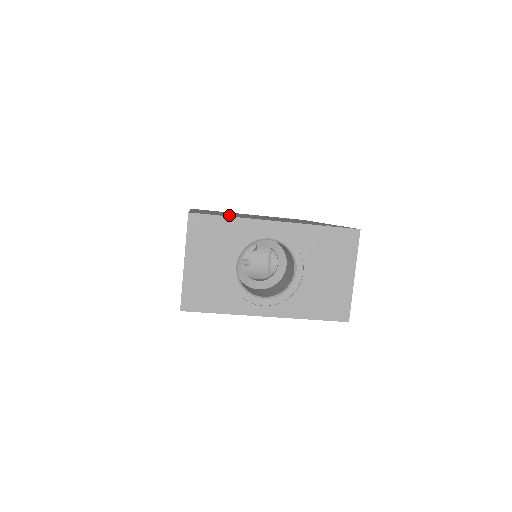
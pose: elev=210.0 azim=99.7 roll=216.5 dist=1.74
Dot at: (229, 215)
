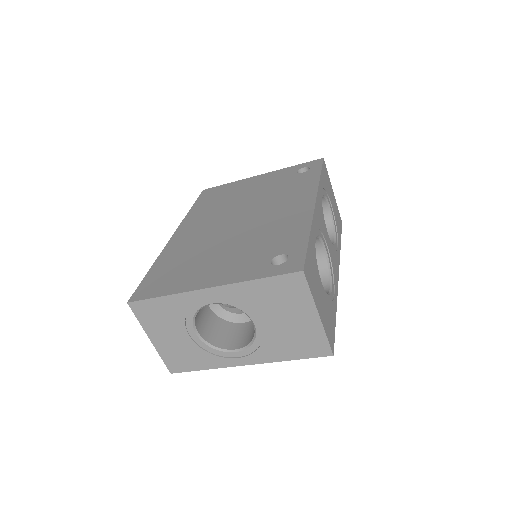
Dot at: (180, 269)
